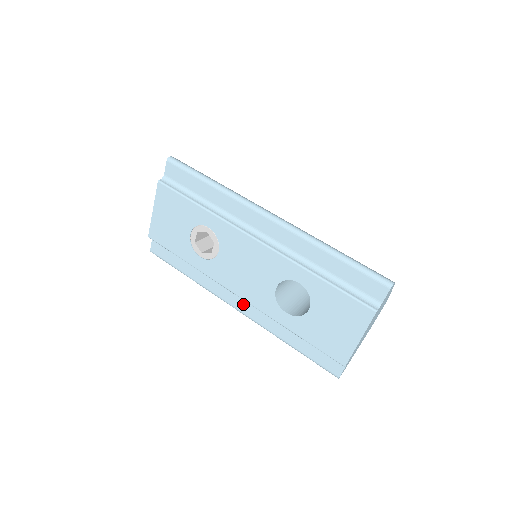
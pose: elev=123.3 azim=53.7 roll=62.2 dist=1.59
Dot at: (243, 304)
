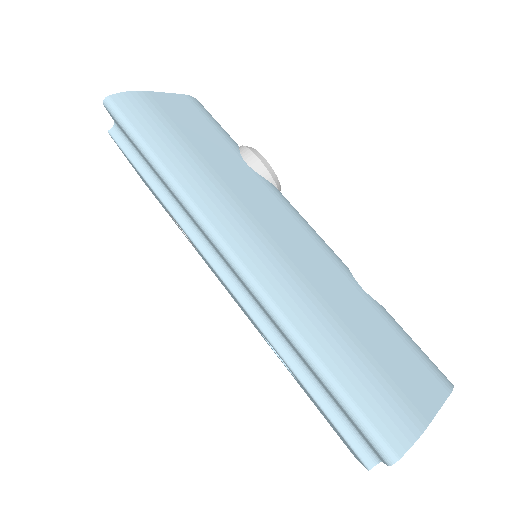
Dot at: occluded
